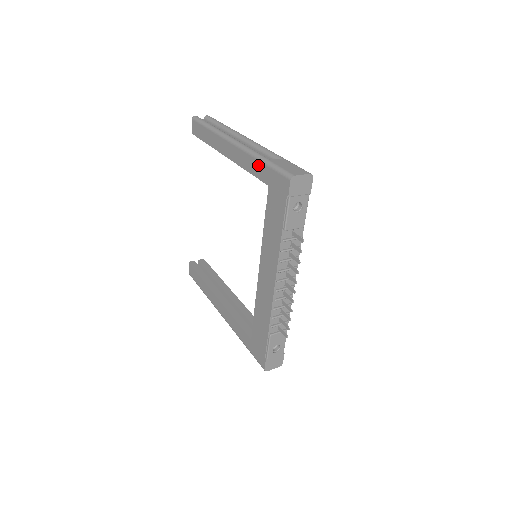
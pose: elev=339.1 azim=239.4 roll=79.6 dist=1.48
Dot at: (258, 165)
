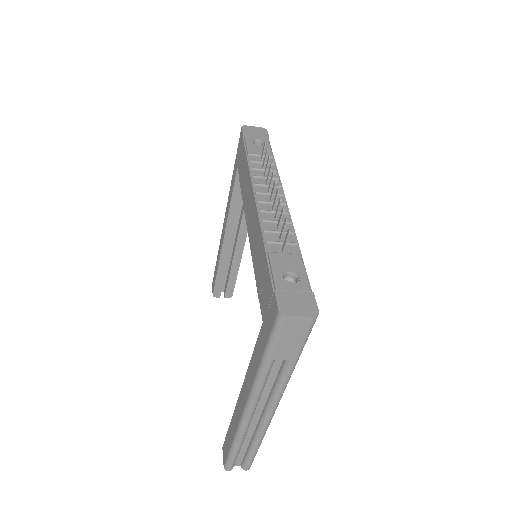
Dot at: (232, 178)
